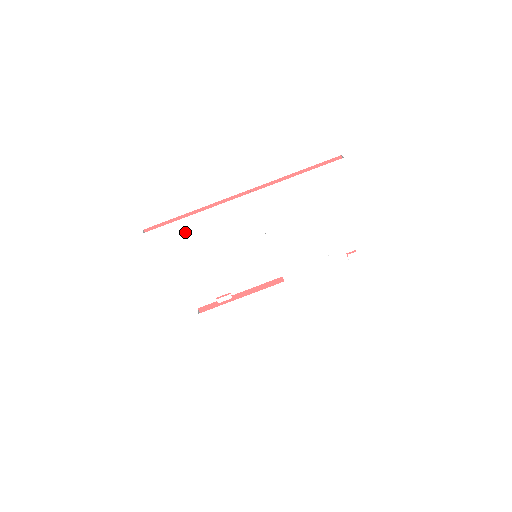
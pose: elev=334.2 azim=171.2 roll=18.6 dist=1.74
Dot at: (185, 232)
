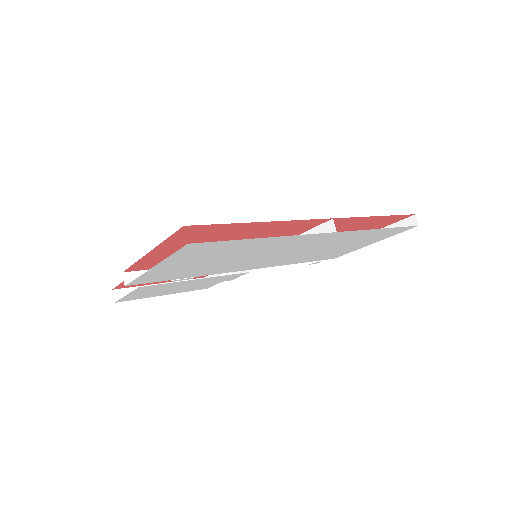
Dot at: (234, 246)
